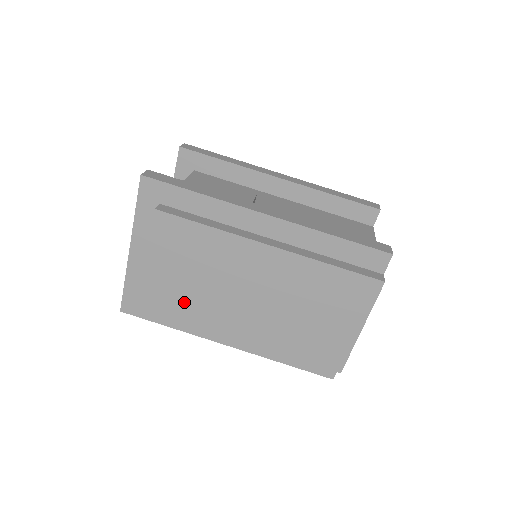
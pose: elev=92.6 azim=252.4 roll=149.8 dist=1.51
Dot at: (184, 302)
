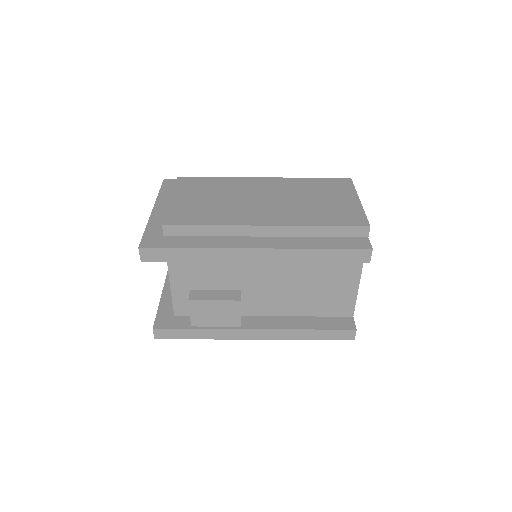
Dot at: occluded
